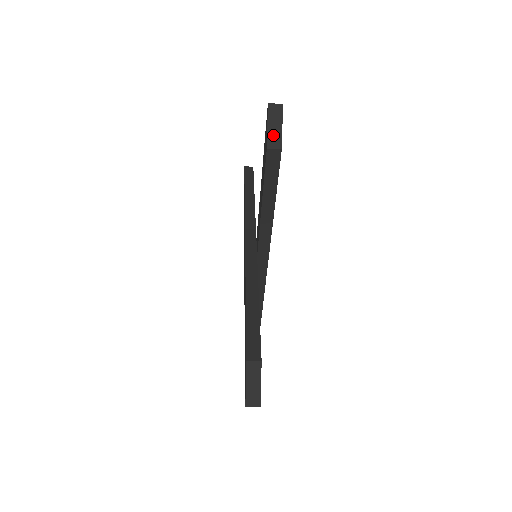
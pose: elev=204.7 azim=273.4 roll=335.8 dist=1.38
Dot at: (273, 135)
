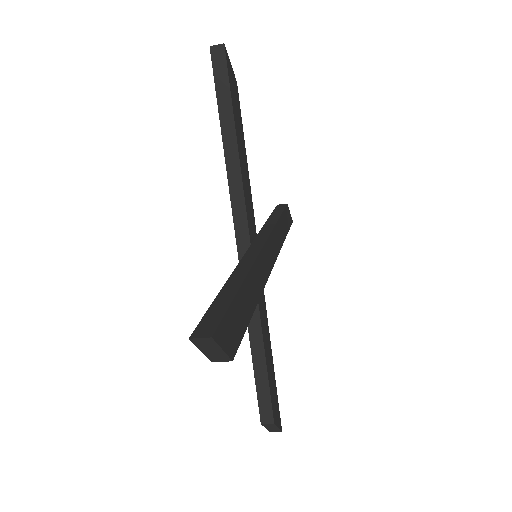
Dot at: (214, 355)
